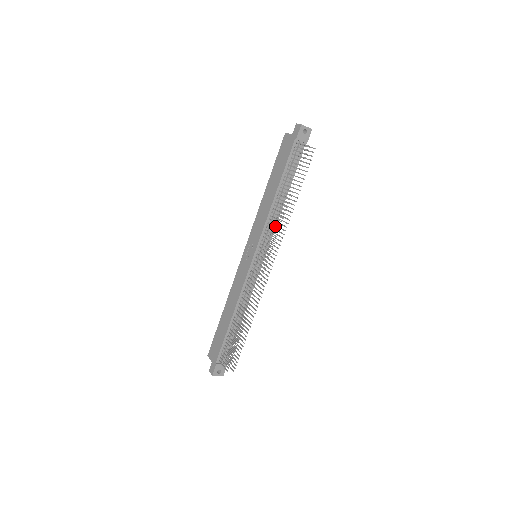
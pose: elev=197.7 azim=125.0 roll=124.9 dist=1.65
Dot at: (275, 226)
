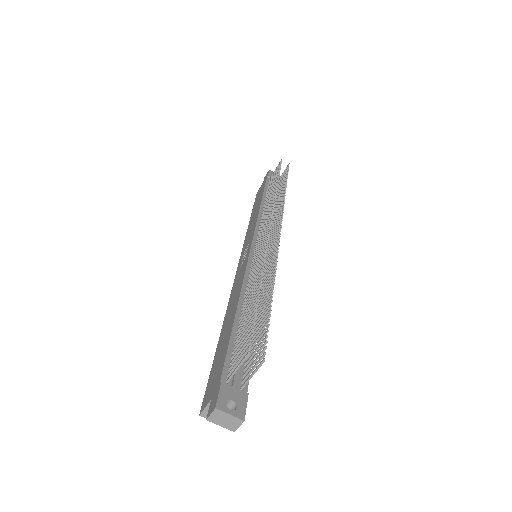
Dot at: occluded
